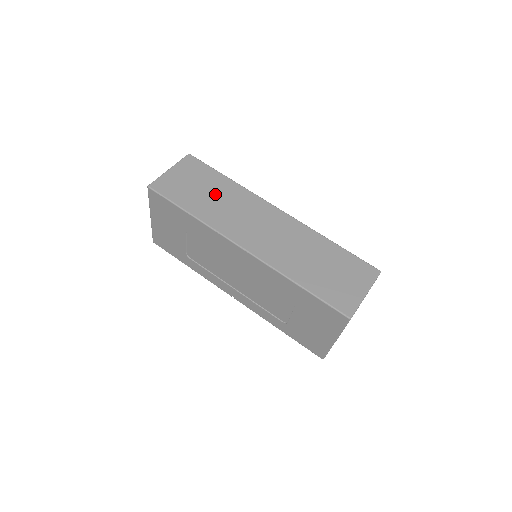
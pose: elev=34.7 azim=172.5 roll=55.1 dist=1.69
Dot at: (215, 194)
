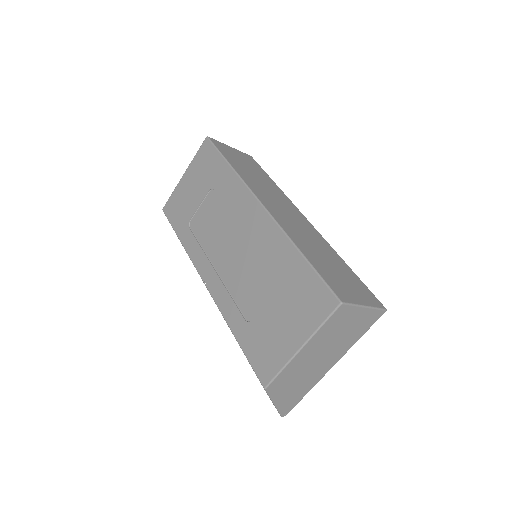
Dot at: (258, 177)
